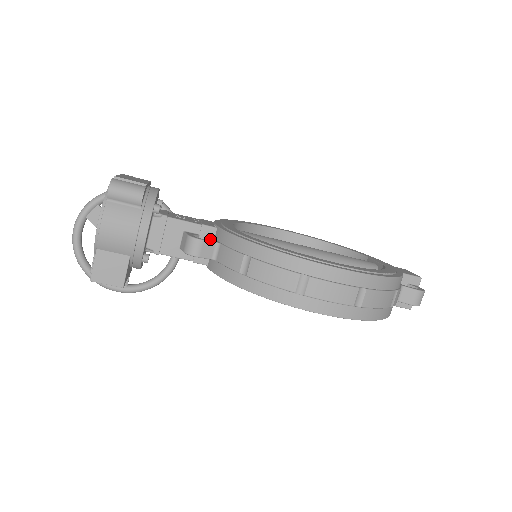
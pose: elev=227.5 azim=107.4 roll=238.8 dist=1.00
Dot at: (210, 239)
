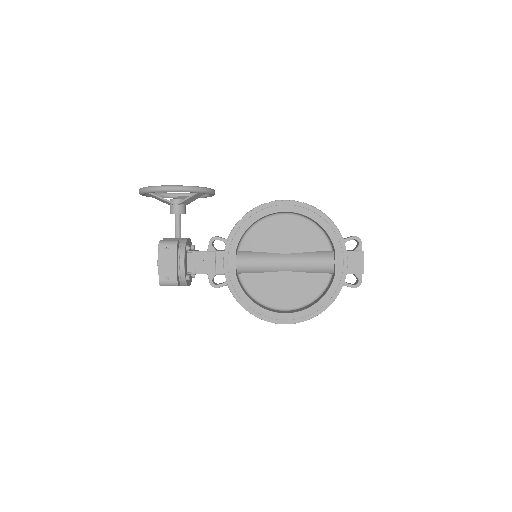
Dot at: occluded
